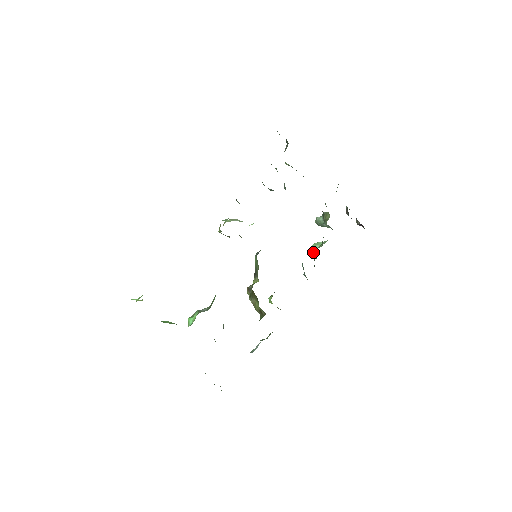
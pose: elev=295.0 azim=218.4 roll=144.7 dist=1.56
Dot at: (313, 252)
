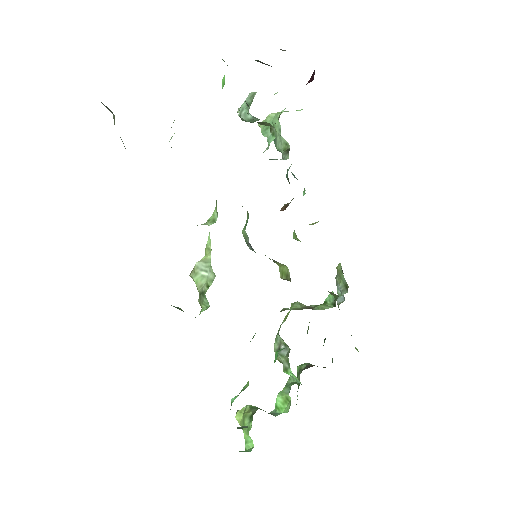
Dot at: occluded
